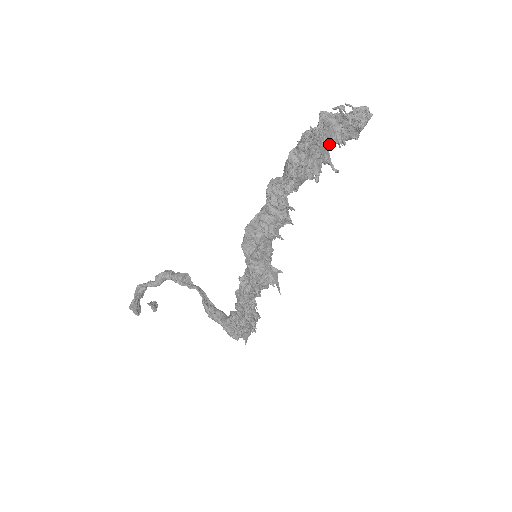
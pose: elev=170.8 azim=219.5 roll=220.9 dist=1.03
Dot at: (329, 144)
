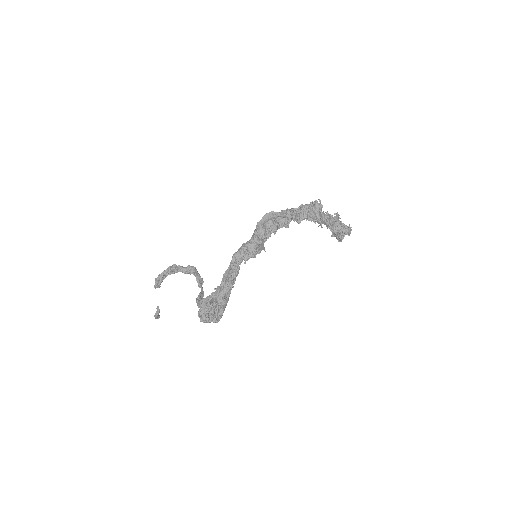
Dot at: (325, 221)
